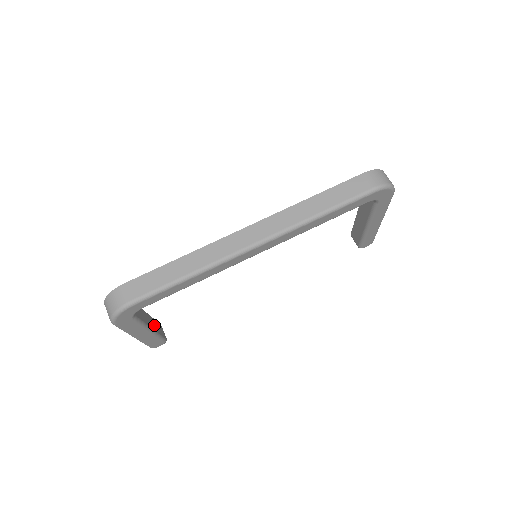
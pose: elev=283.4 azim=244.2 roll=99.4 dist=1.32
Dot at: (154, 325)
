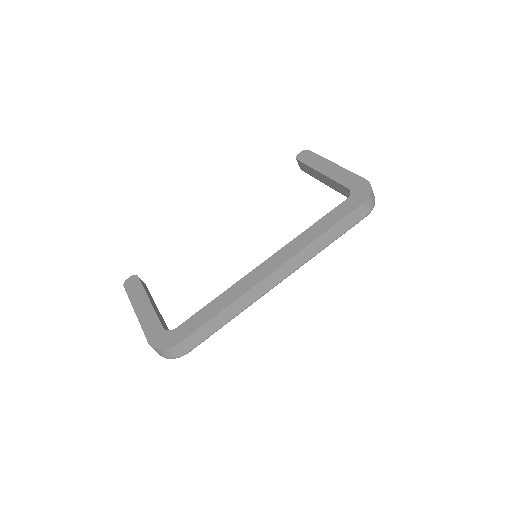
Dot at: (151, 299)
